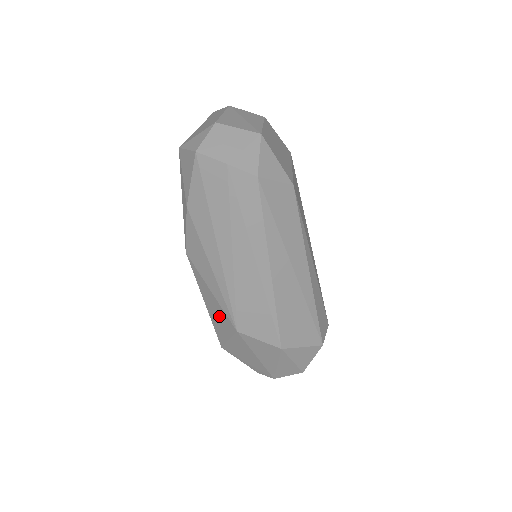
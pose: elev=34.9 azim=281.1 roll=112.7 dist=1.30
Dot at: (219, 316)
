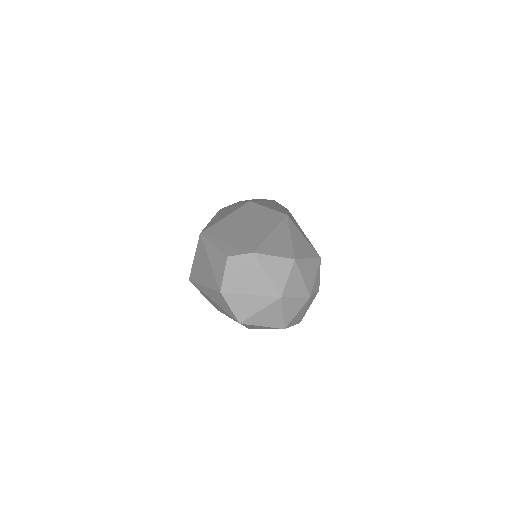
Dot at: (228, 211)
